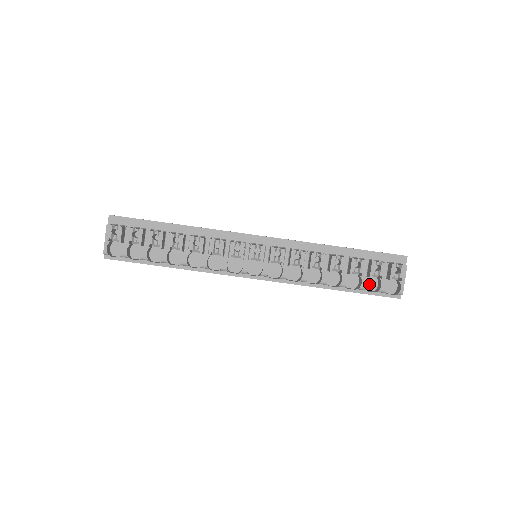
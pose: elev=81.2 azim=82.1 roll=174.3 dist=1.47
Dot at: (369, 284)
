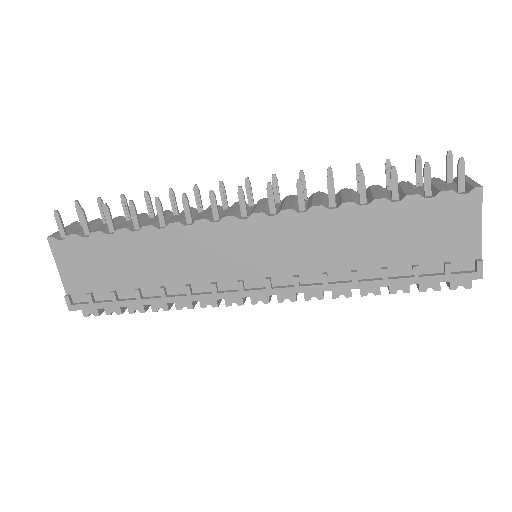
Dot at: occluded
